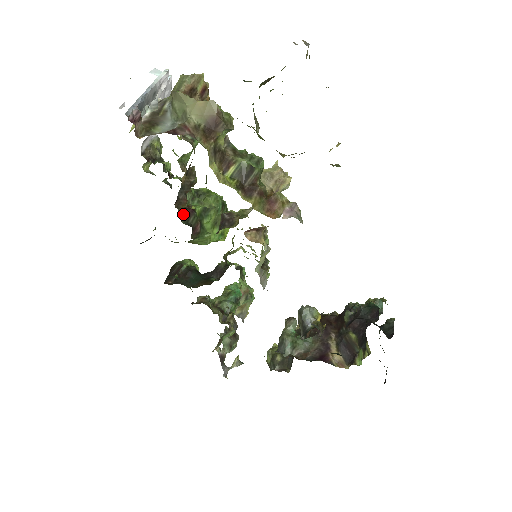
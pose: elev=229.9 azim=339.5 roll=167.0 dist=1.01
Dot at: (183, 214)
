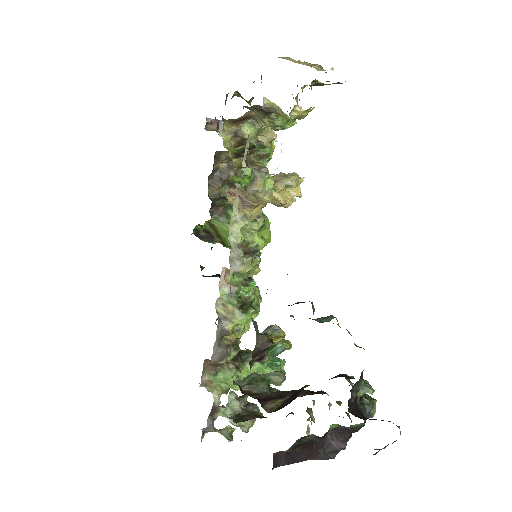
Dot at: (214, 194)
